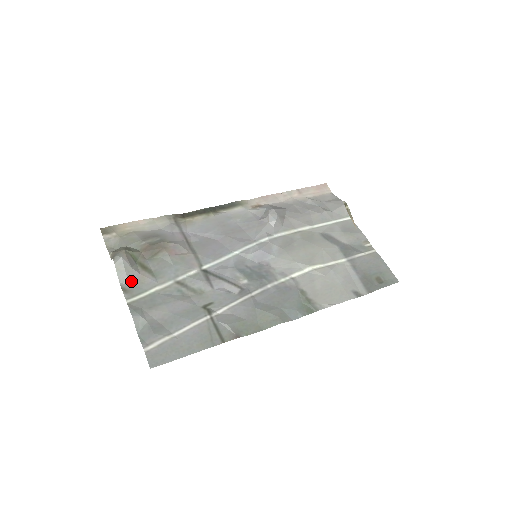
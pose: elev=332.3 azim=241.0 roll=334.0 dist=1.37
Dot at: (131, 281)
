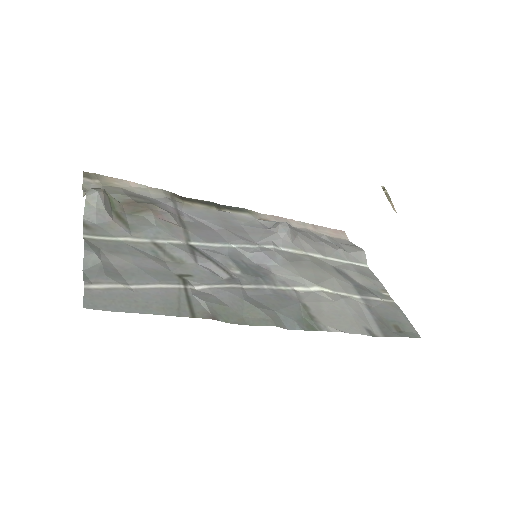
Dot at: (98, 221)
